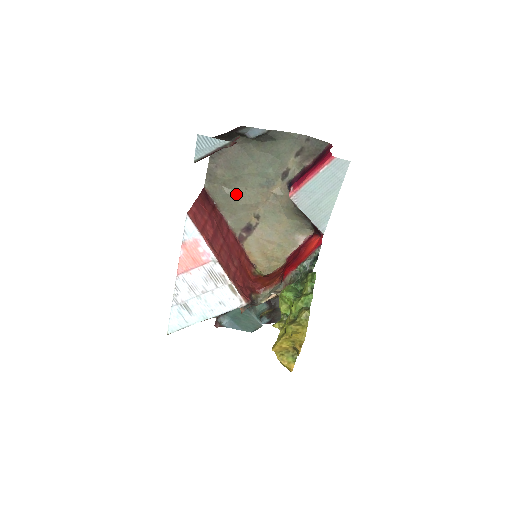
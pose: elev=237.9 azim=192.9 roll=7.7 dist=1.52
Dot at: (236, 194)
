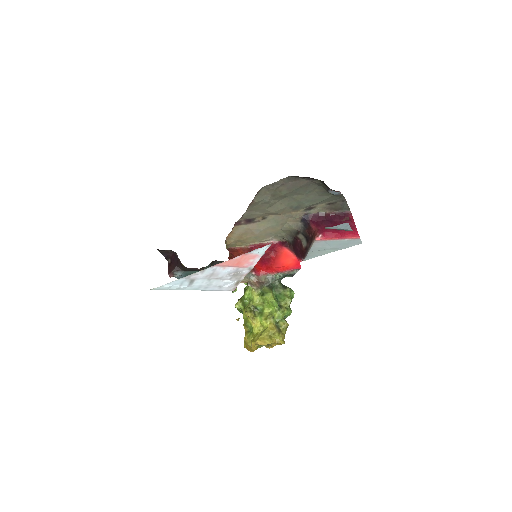
Dot at: (272, 203)
